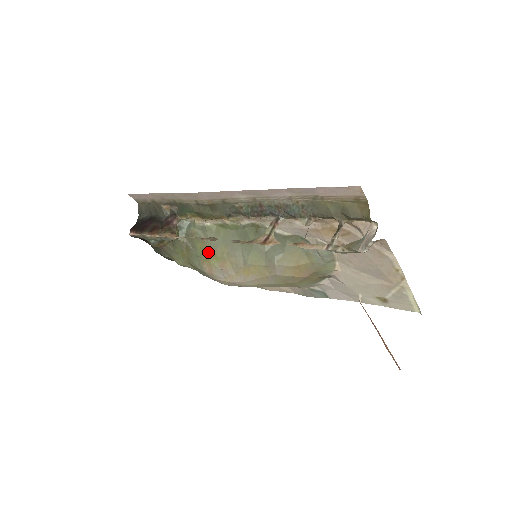
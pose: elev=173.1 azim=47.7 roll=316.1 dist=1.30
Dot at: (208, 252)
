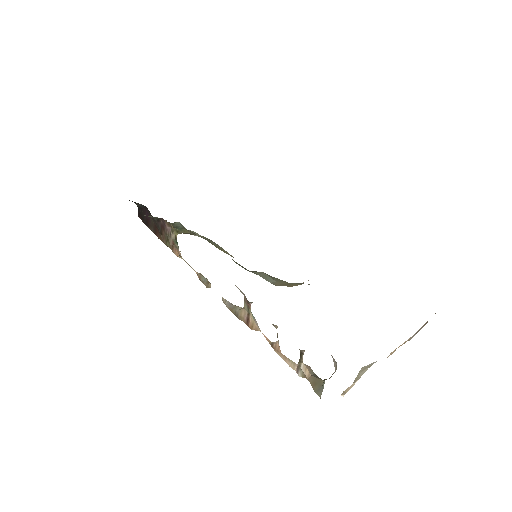
Dot at: (214, 245)
